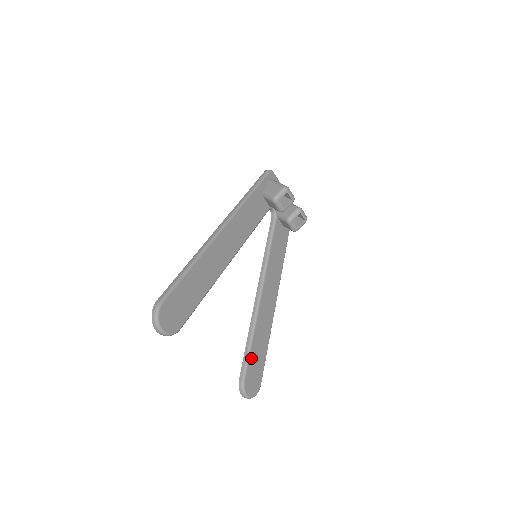
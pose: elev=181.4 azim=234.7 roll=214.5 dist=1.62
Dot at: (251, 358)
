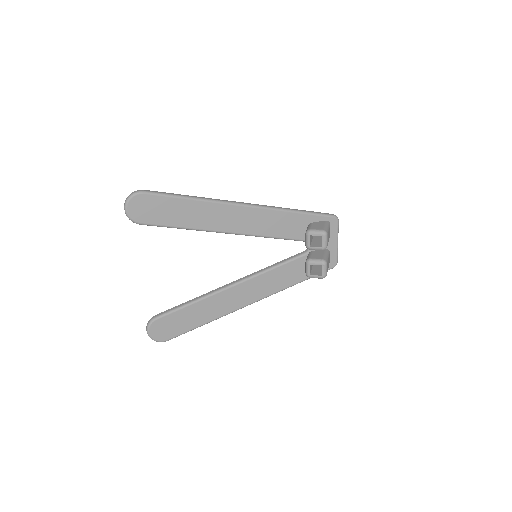
Dot at: (178, 313)
